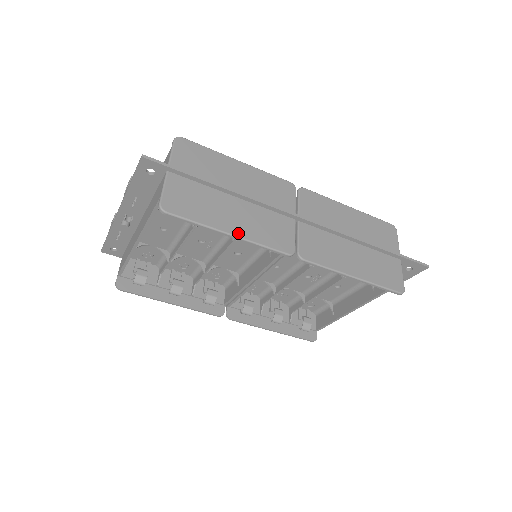
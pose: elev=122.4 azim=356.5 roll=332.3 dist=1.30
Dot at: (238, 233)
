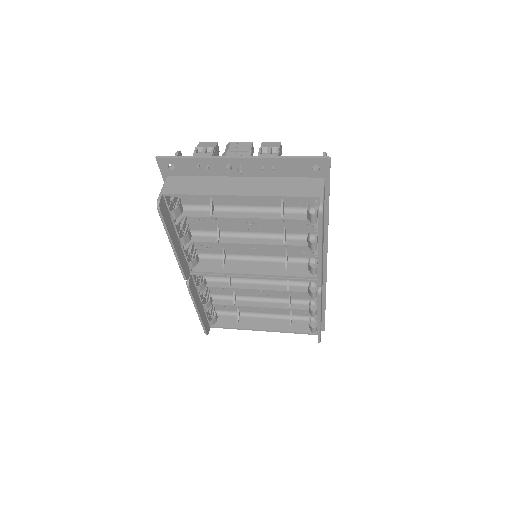
Dot at: occluded
